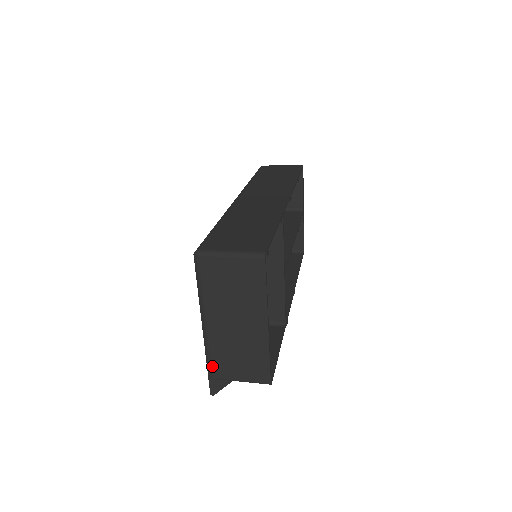
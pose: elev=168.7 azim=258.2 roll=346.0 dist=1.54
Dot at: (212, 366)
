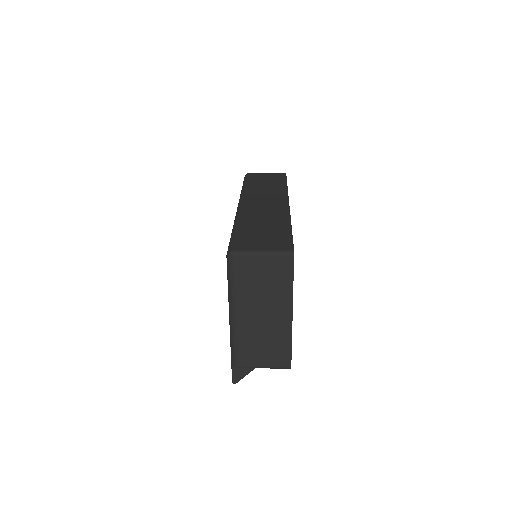
Dot at: (238, 356)
